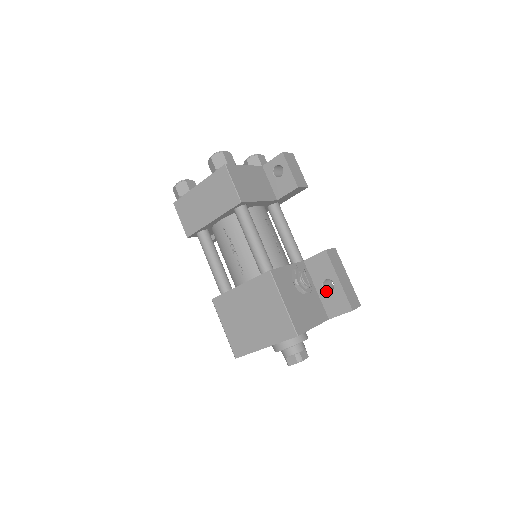
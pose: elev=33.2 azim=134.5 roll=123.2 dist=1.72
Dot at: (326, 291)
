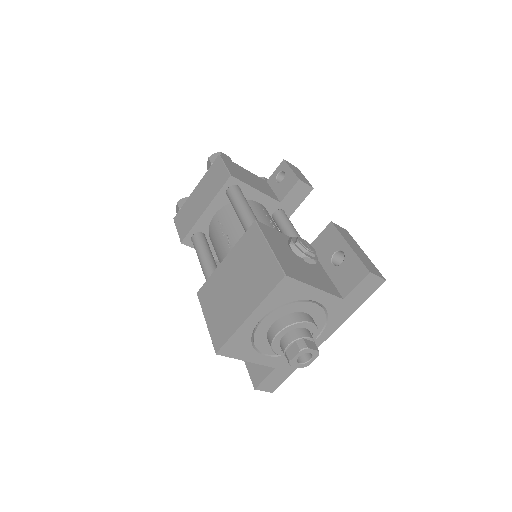
Dot at: (336, 266)
